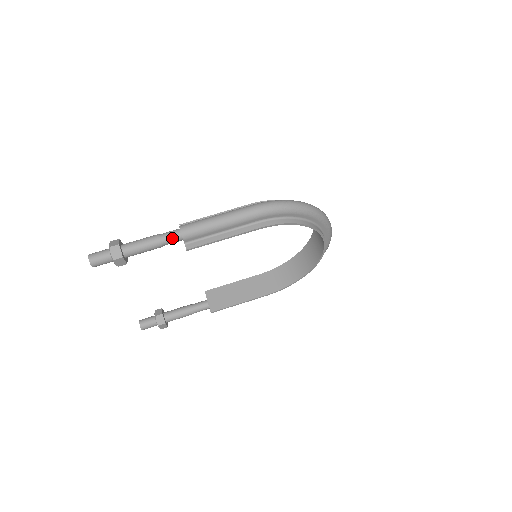
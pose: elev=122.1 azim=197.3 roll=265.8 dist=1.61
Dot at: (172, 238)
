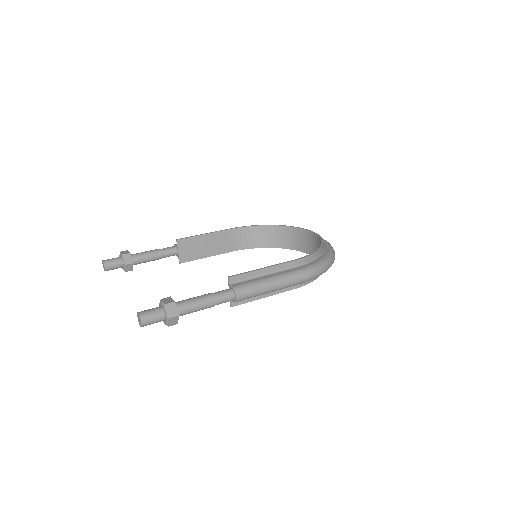
Dot at: (225, 302)
